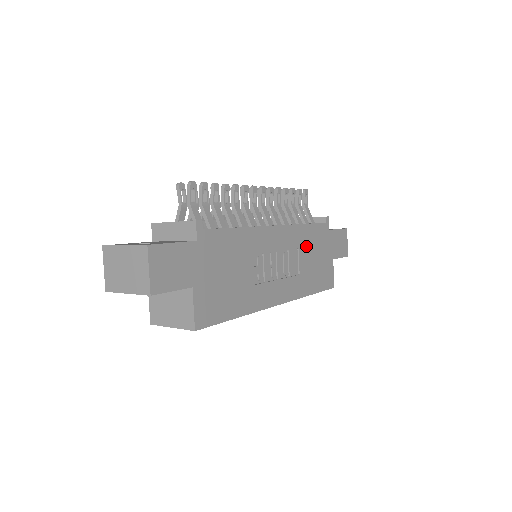
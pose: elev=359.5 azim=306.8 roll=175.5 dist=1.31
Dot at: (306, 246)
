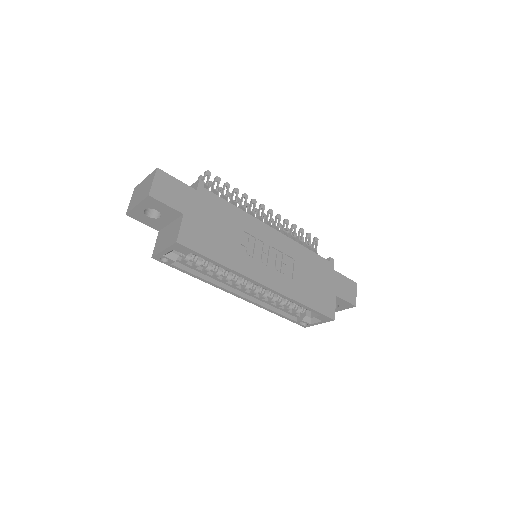
Dot at: (304, 264)
